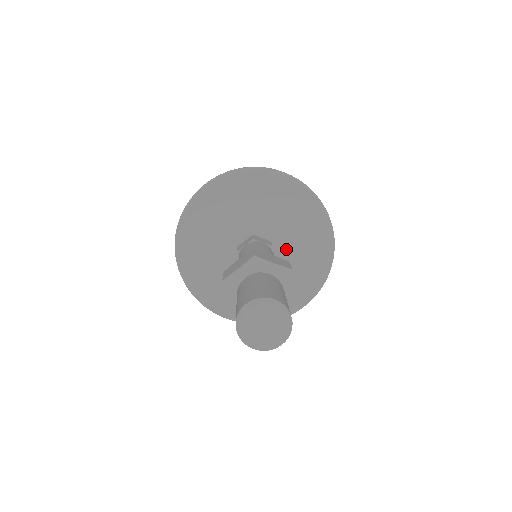
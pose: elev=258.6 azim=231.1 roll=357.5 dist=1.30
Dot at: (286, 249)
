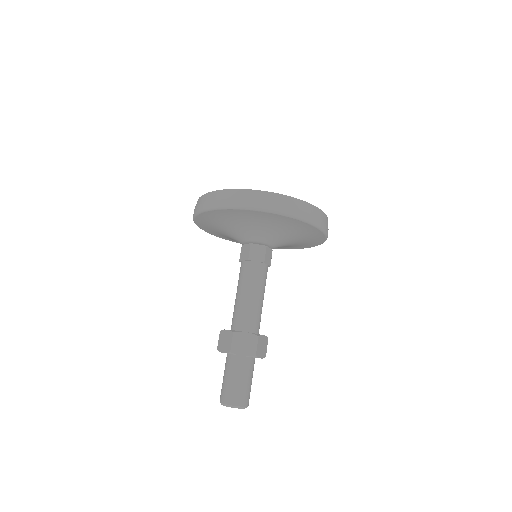
Dot at: occluded
